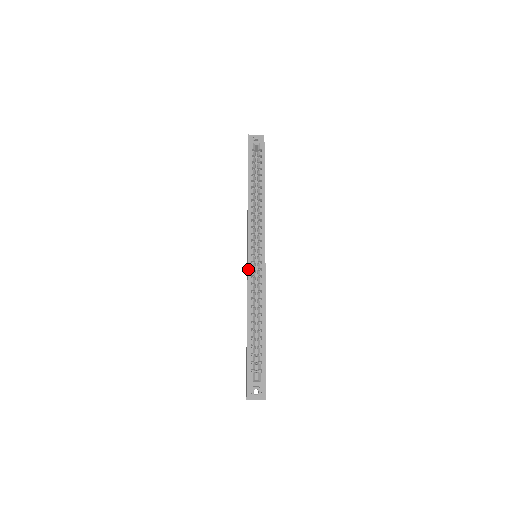
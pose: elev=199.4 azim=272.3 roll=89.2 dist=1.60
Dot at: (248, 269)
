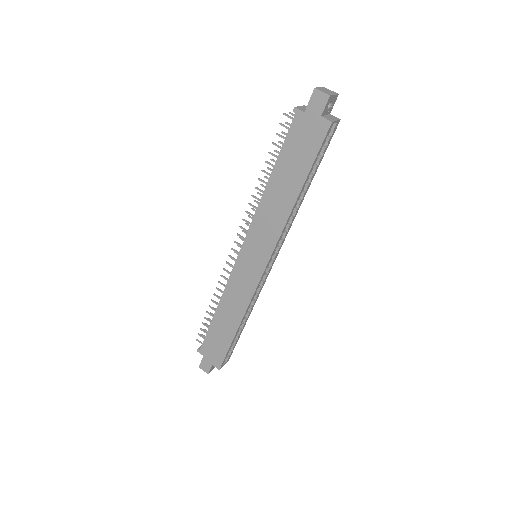
Dot at: (258, 286)
